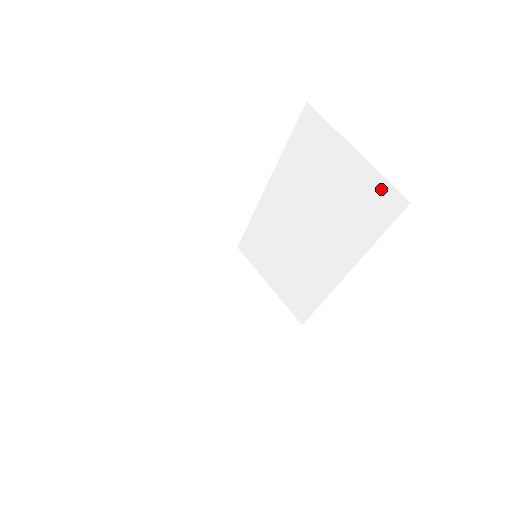
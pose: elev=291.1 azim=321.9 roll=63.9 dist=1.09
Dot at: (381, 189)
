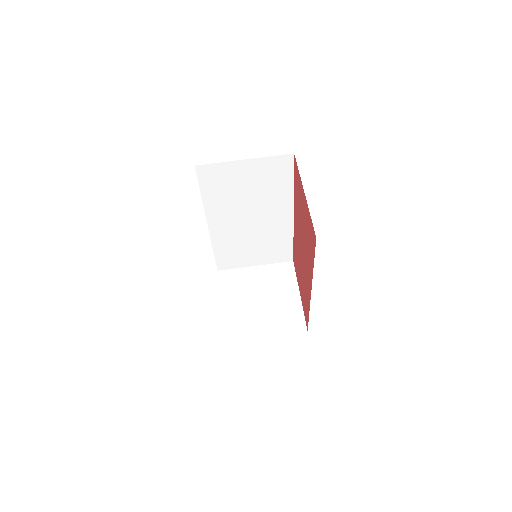
Dot at: (274, 162)
